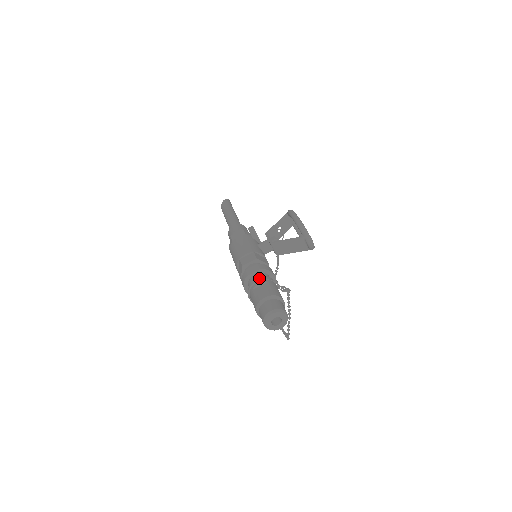
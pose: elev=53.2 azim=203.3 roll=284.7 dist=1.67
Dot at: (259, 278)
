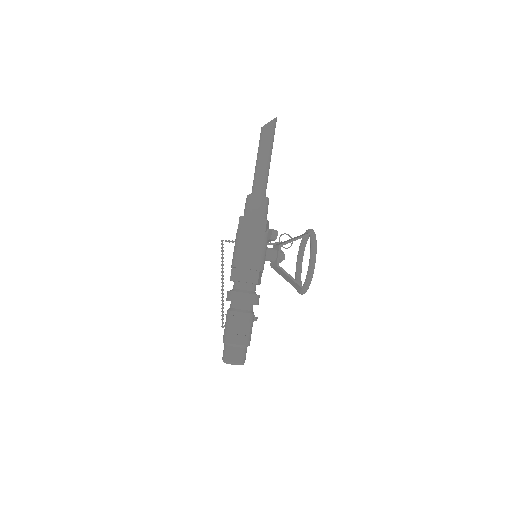
Dot at: (247, 315)
